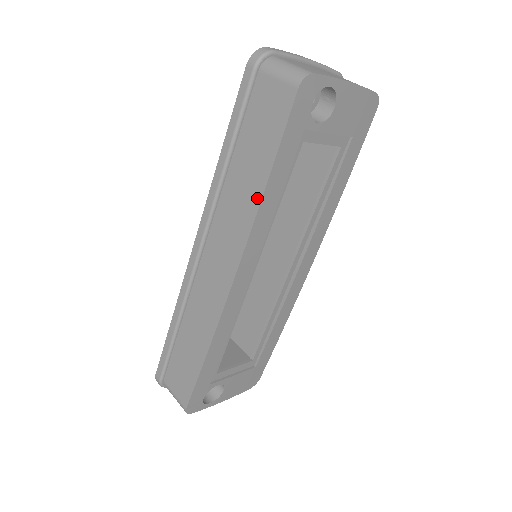
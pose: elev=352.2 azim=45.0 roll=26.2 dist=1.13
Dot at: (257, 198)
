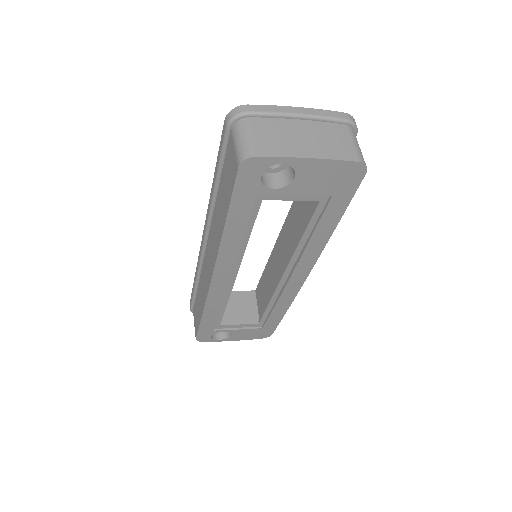
Dot at: (221, 233)
